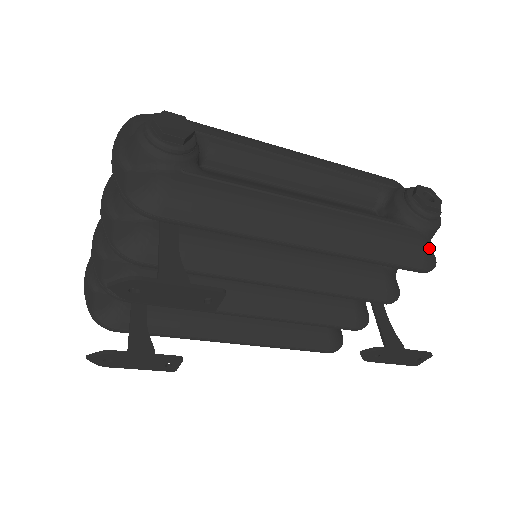
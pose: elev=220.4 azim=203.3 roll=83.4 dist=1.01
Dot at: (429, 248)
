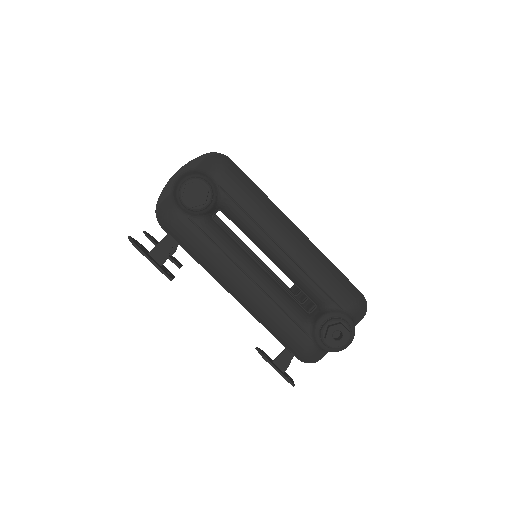
Dot at: (311, 354)
